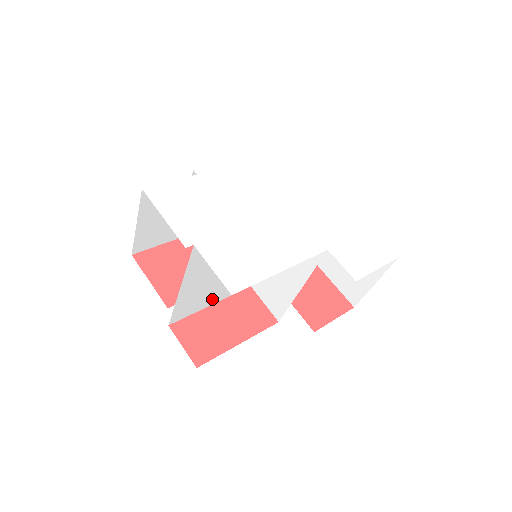
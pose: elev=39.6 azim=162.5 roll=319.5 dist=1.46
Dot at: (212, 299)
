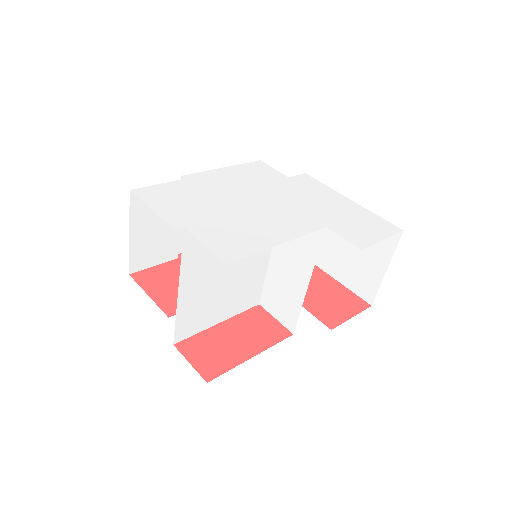
Dot at: (218, 315)
